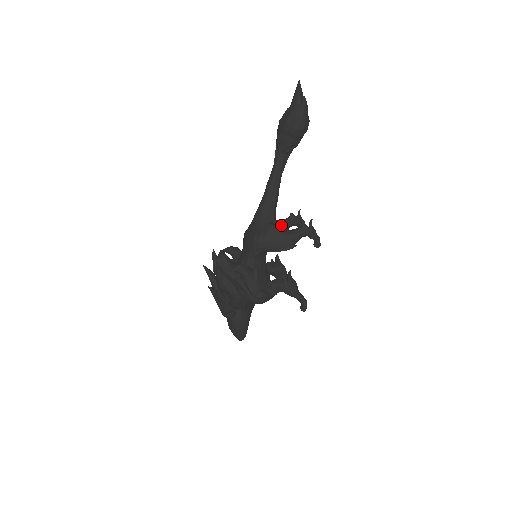
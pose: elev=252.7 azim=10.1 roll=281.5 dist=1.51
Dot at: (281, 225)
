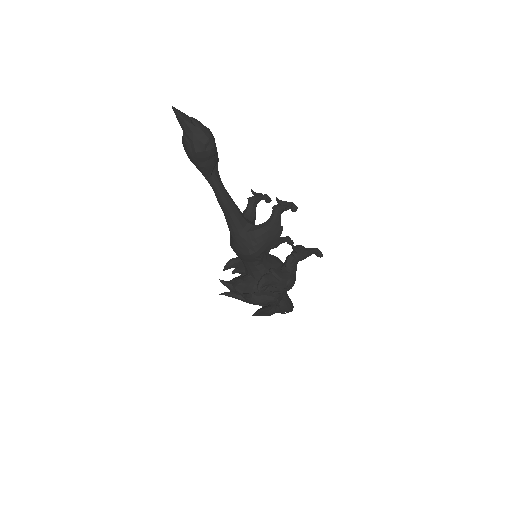
Dot at: (250, 215)
